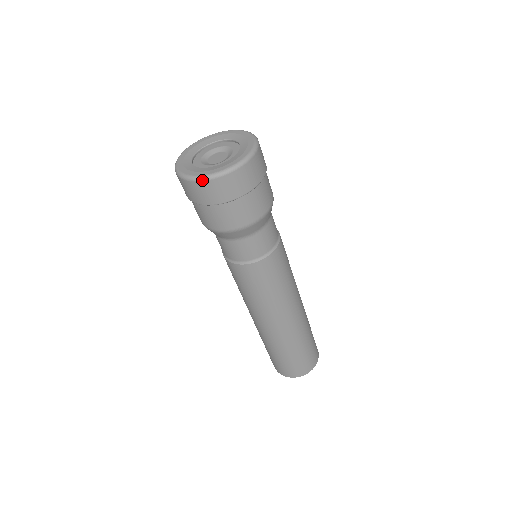
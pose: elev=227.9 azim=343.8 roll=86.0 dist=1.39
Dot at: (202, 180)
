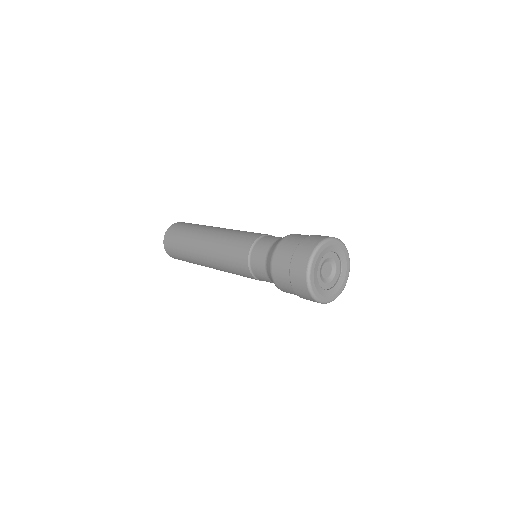
Dot at: (310, 294)
